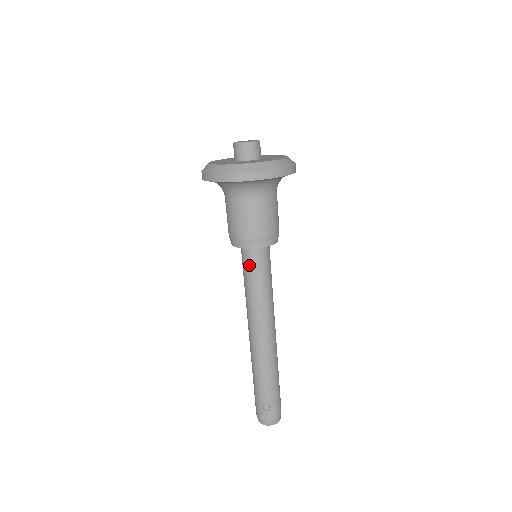
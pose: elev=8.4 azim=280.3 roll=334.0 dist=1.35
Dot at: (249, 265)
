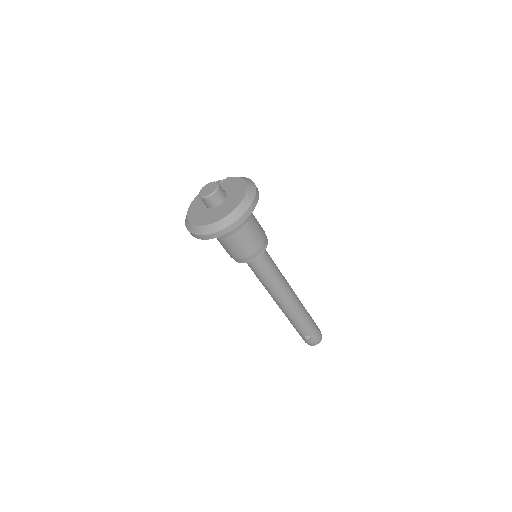
Dot at: (253, 268)
